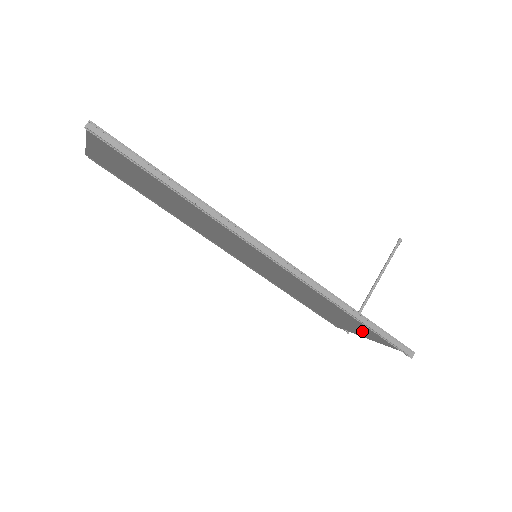
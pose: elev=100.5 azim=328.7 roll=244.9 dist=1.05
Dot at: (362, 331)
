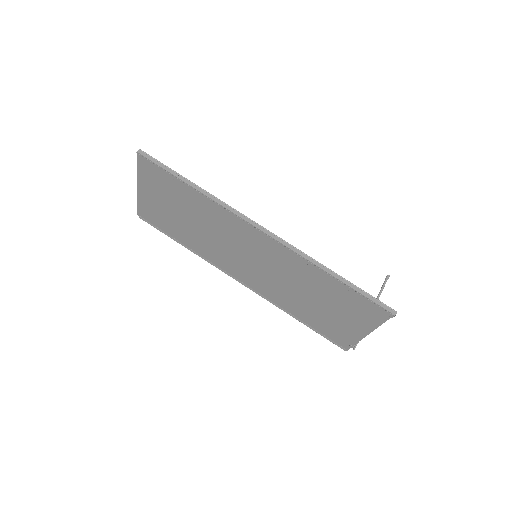
Dot at: (355, 318)
